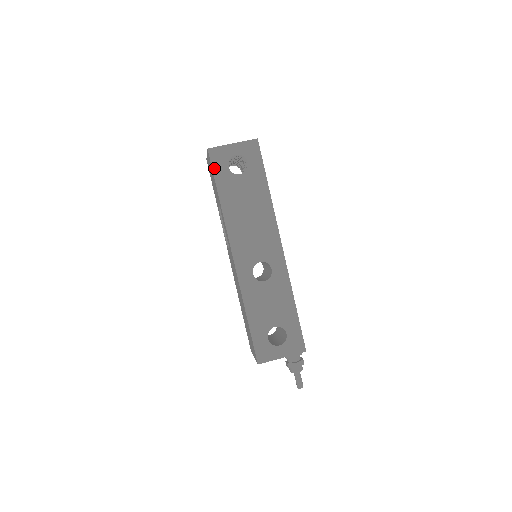
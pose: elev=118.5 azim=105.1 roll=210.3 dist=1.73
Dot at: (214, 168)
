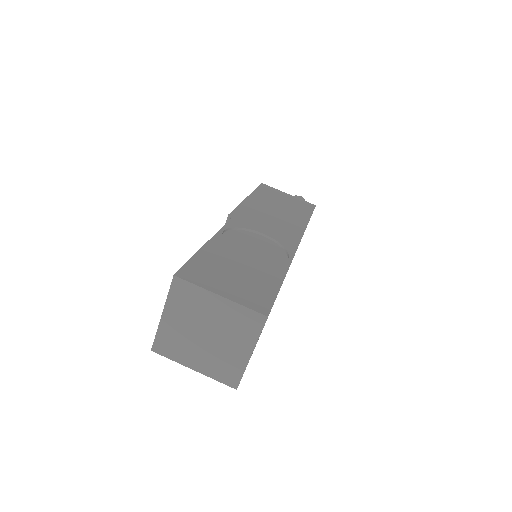
Dot at: occluded
